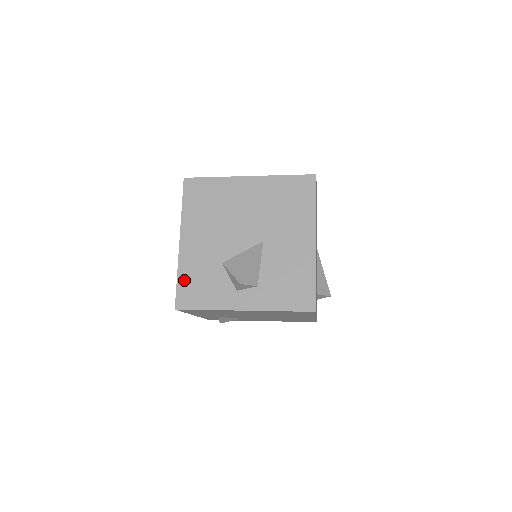
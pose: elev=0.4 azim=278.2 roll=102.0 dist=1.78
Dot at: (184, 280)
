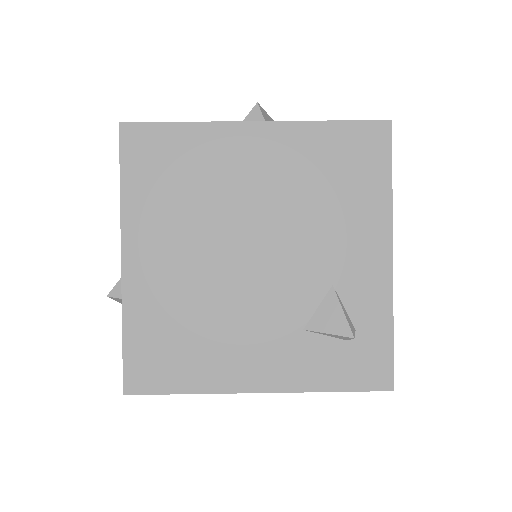
Dot at: occluded
